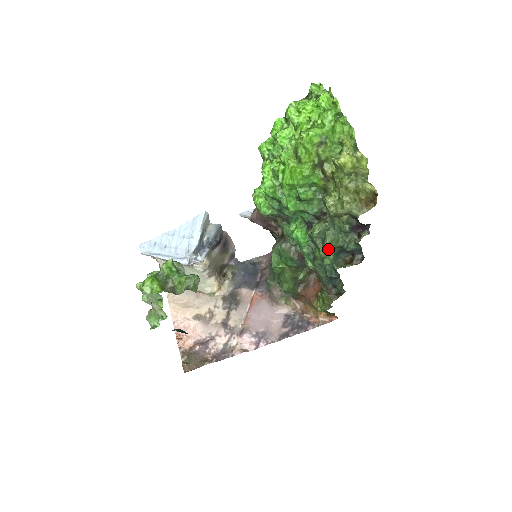
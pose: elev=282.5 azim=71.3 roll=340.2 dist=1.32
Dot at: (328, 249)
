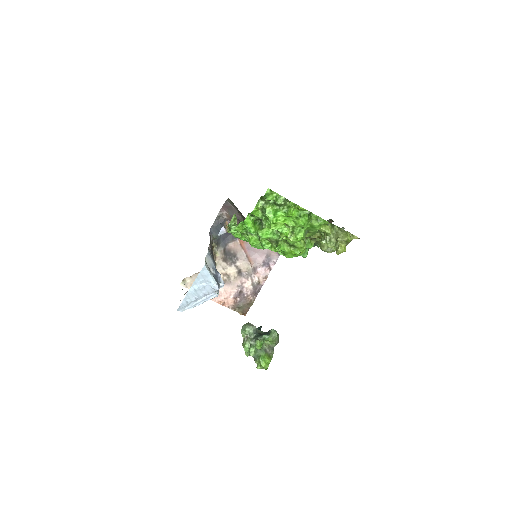
Dot at: occluded
